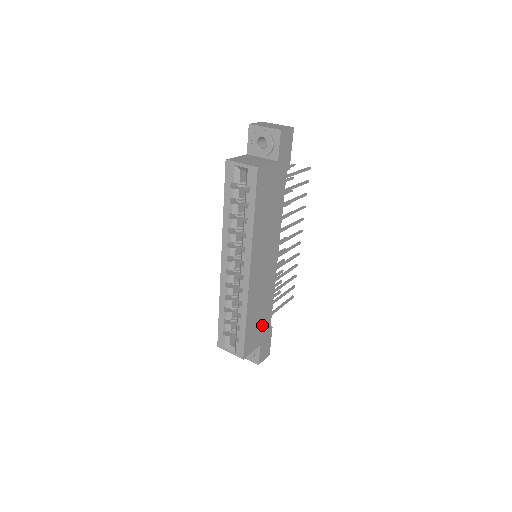
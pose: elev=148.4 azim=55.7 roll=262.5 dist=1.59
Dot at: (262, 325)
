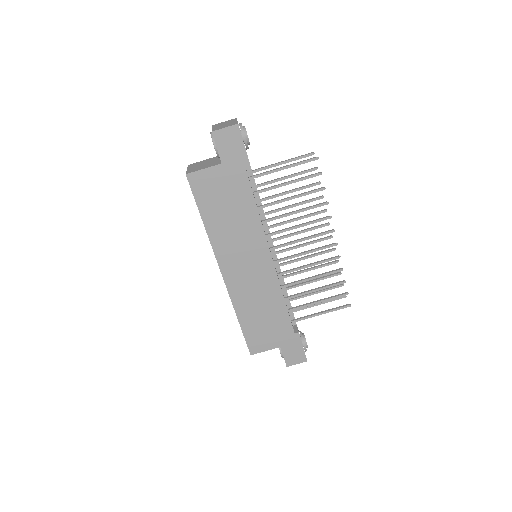
Dot at: (274, 327)
